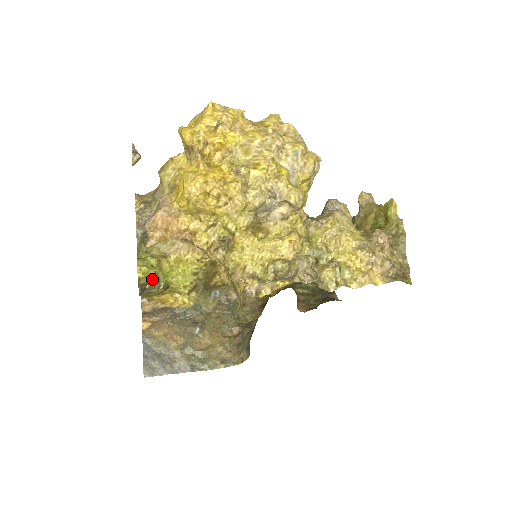
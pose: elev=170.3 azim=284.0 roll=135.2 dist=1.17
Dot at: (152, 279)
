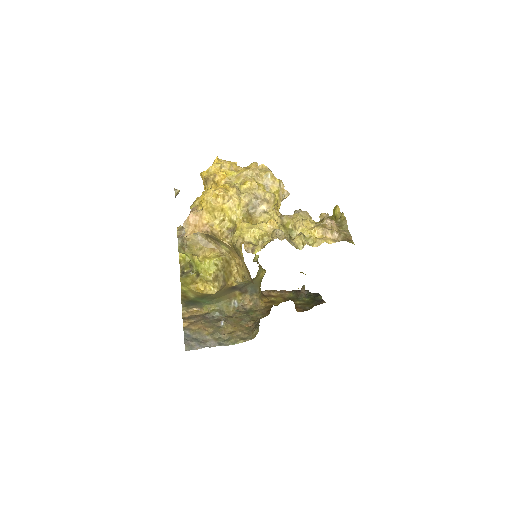
Dot at: (188, 264)
